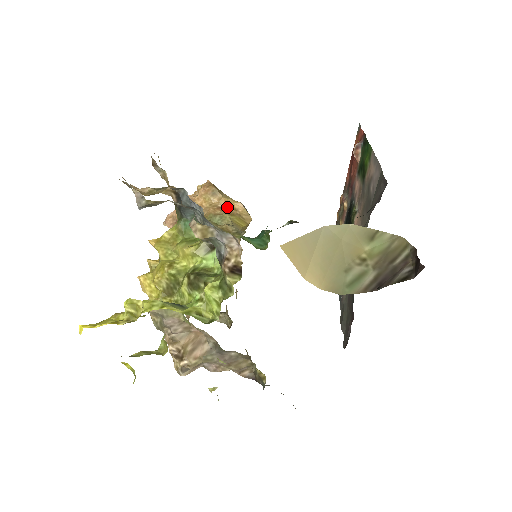
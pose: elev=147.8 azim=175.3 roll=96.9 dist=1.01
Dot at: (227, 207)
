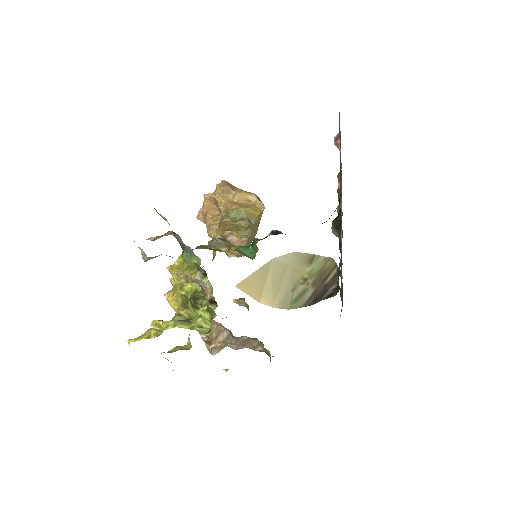
Dot at: (242, 201)
